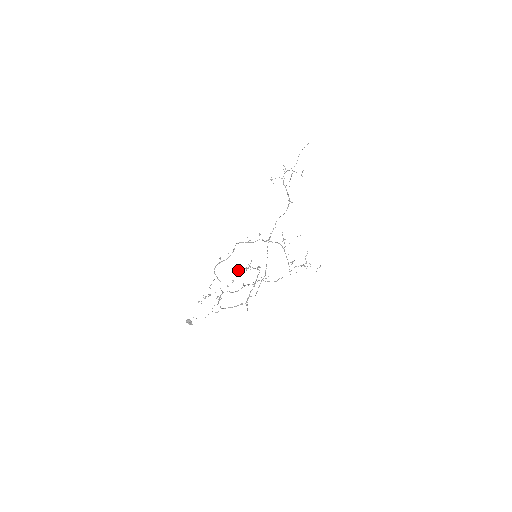
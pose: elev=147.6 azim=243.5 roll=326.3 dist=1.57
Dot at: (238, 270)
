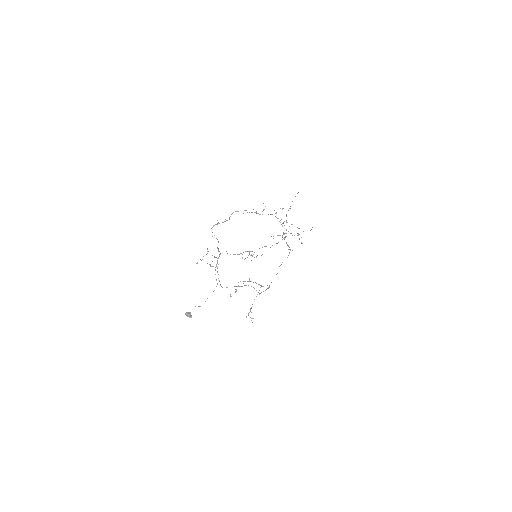
Dot at: occluded
